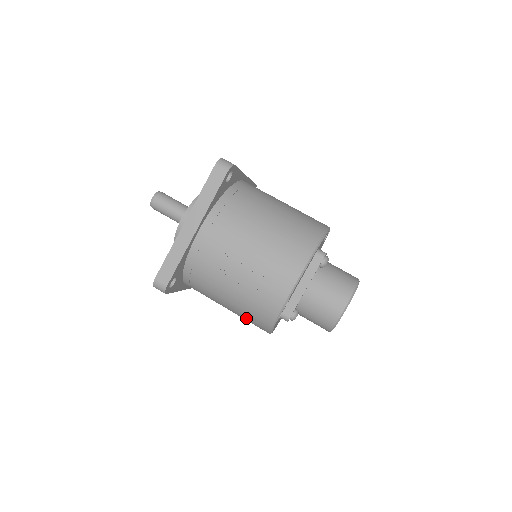
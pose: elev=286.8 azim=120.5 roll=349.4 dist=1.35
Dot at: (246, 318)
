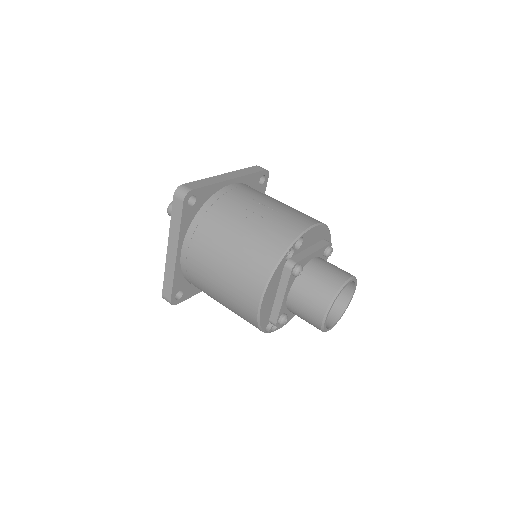
Dot at: (246, 263)
